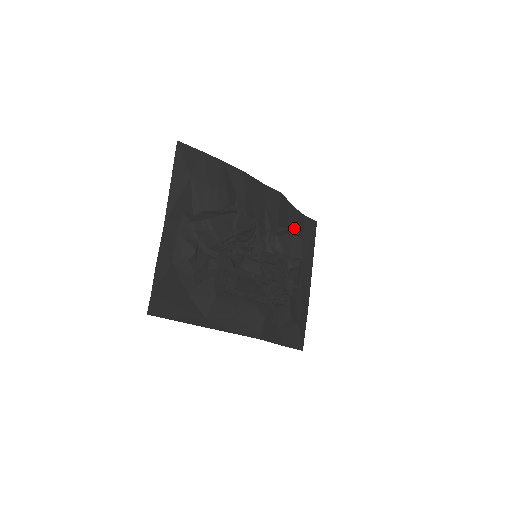
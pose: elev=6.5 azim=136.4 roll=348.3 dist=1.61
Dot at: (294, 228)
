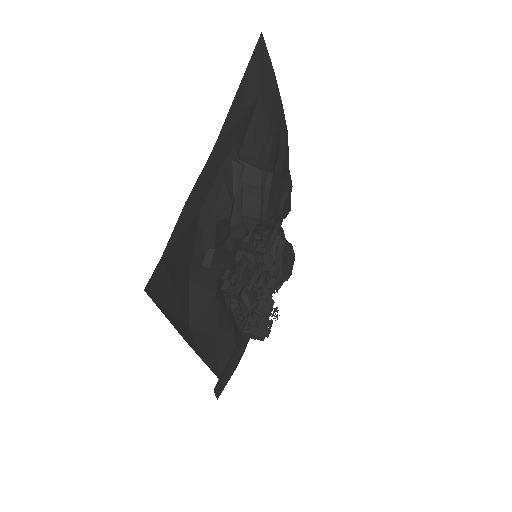
Dot at: occluded
